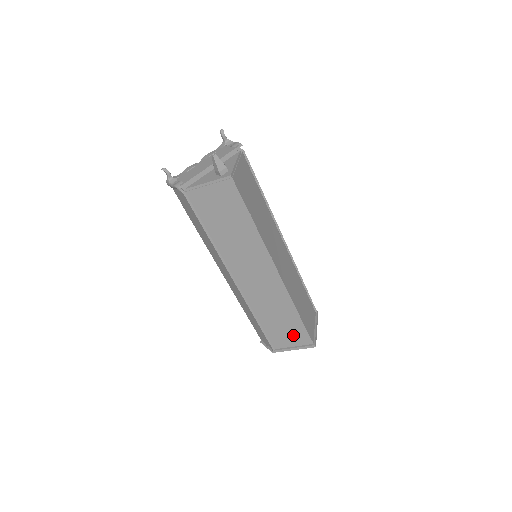
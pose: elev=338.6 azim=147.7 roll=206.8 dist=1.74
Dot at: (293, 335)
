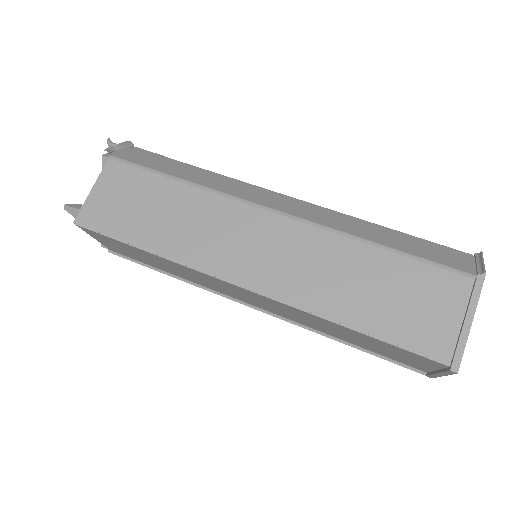
Dot at: (404, 355)
